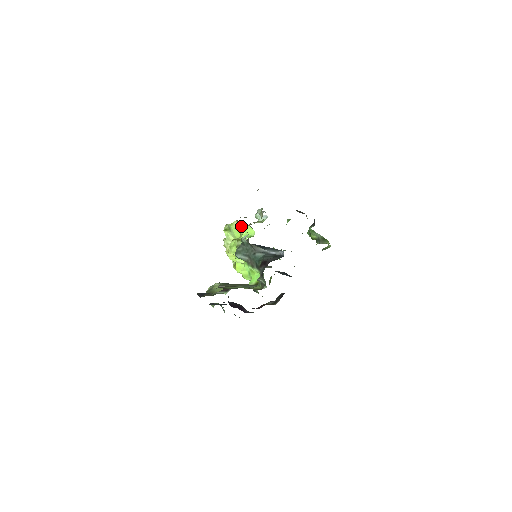
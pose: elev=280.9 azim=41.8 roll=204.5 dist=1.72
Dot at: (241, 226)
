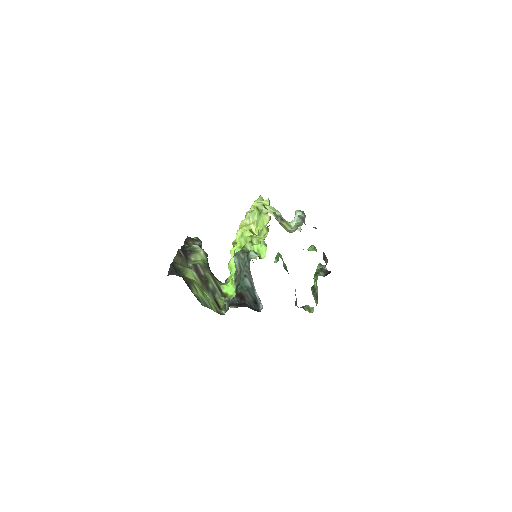
Dot at: (265, 232)
